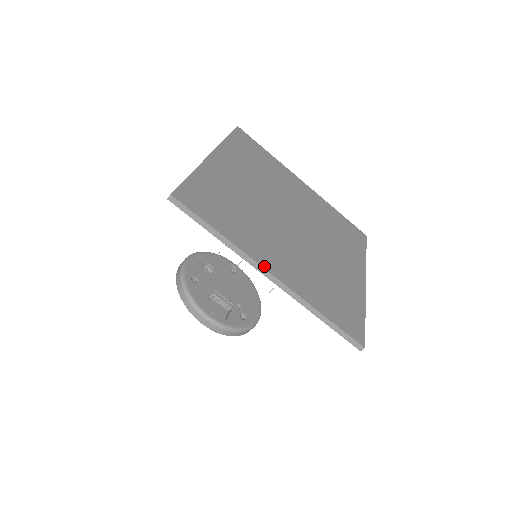
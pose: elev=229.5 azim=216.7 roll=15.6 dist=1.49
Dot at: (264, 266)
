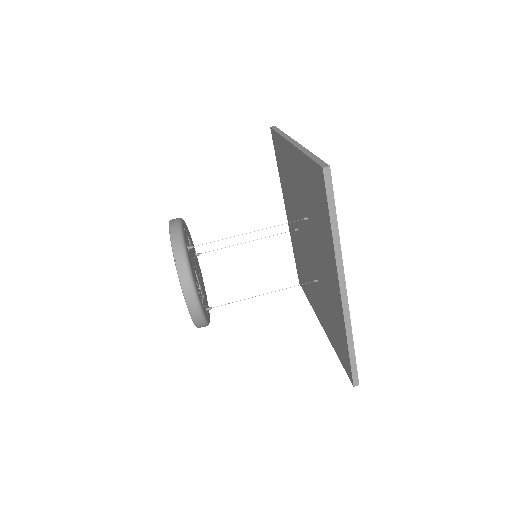
Dot at: (344, 277)
